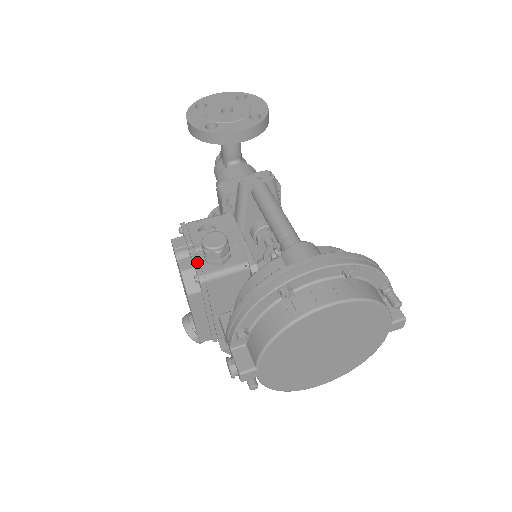
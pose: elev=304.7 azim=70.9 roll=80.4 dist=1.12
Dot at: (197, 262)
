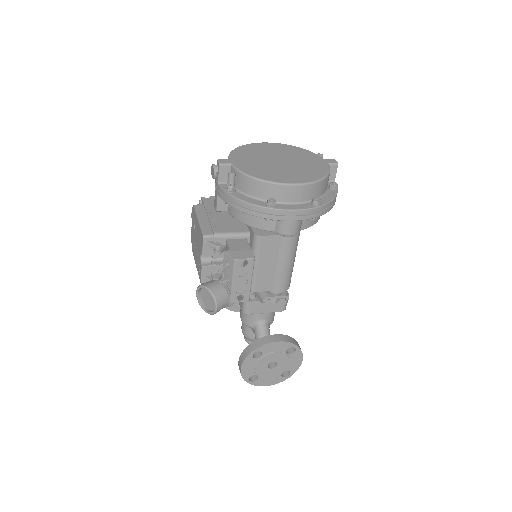
Dot at: occluded
